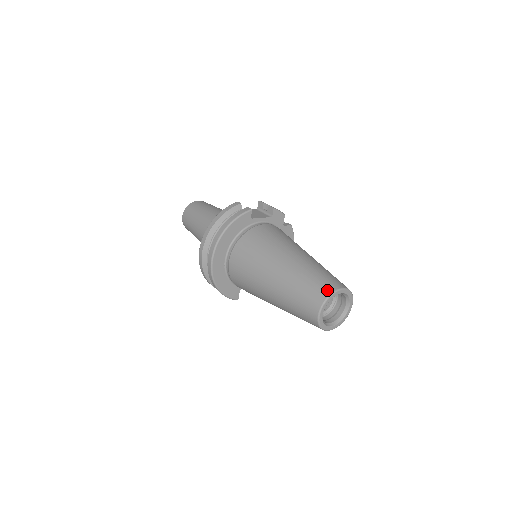
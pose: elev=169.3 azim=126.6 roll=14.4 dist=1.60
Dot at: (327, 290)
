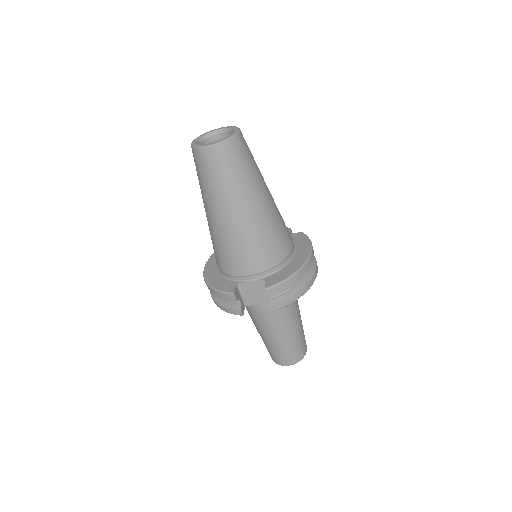
Dot at: occluded
